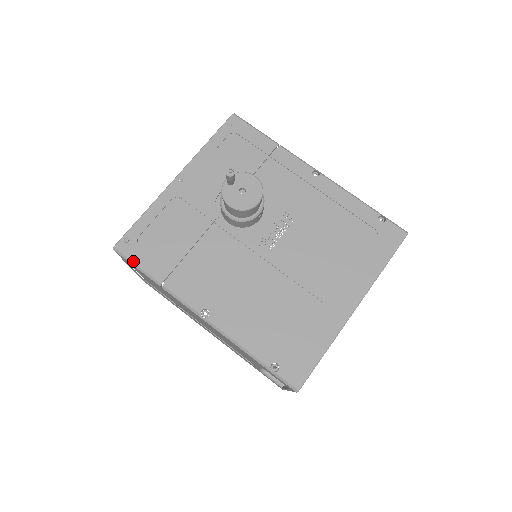
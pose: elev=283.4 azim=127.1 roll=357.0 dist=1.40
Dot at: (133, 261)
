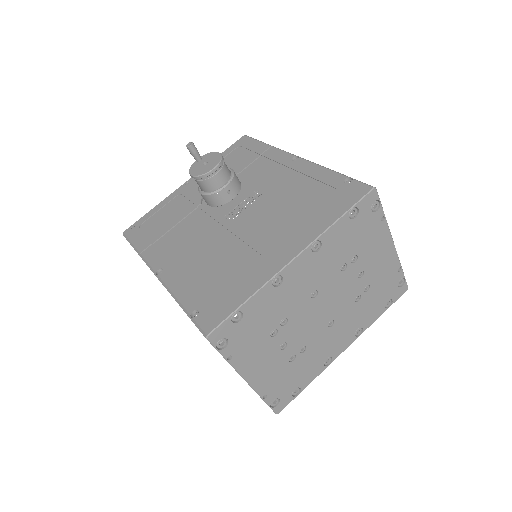
Dot at: (130, 240)
